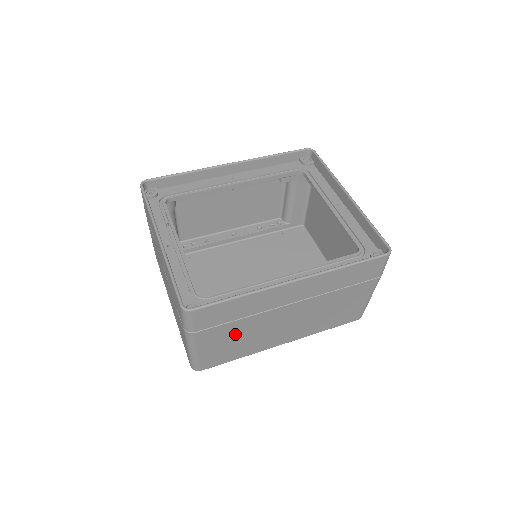
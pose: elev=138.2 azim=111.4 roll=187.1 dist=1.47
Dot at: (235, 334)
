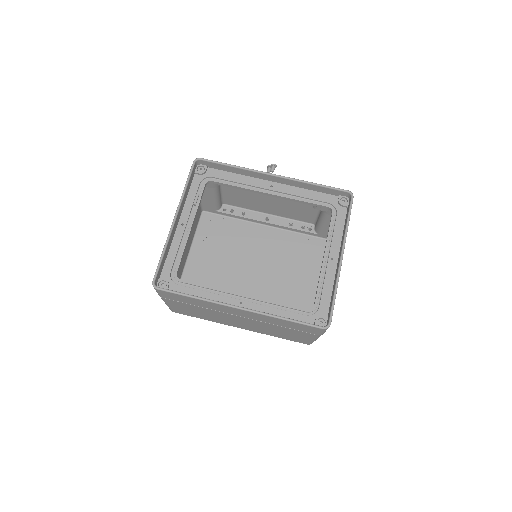
Dot at: (195, 309)
